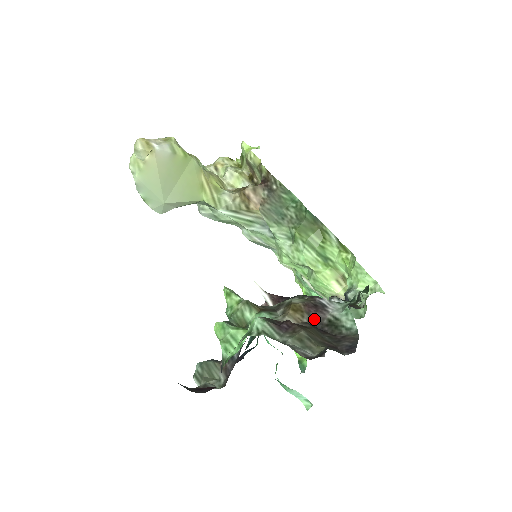
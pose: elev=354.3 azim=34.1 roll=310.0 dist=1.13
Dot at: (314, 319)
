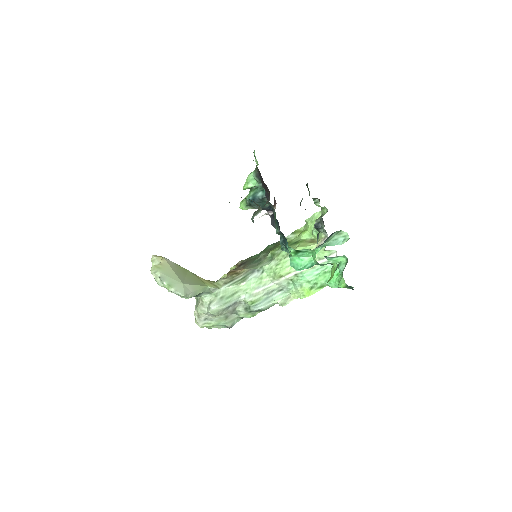
Dot at: occluded
